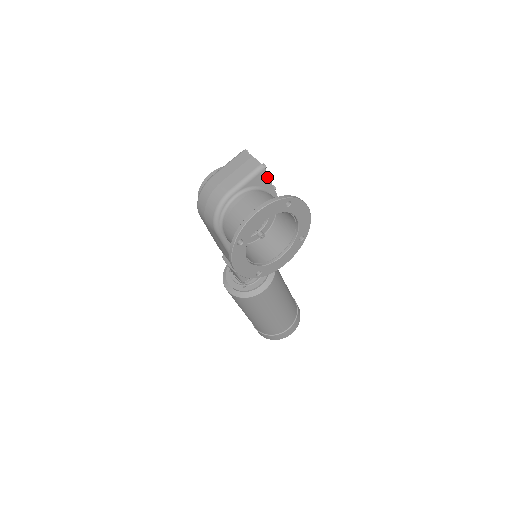
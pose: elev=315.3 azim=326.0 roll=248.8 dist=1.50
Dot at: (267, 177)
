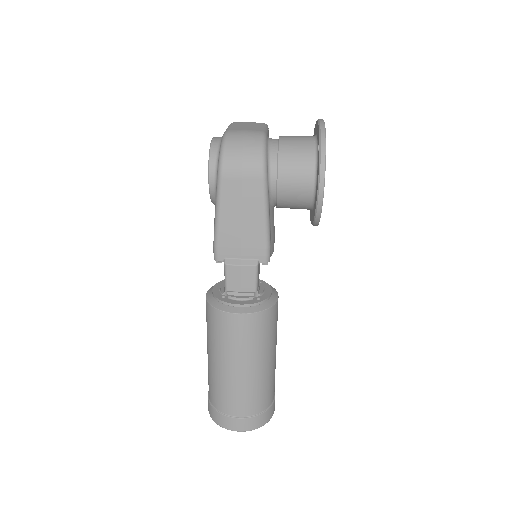
Dot at: occluded
